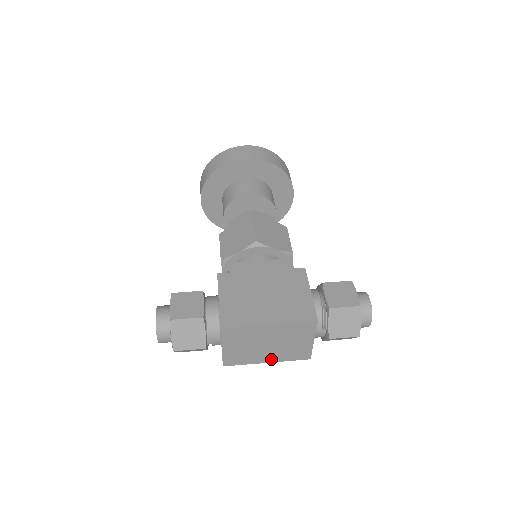
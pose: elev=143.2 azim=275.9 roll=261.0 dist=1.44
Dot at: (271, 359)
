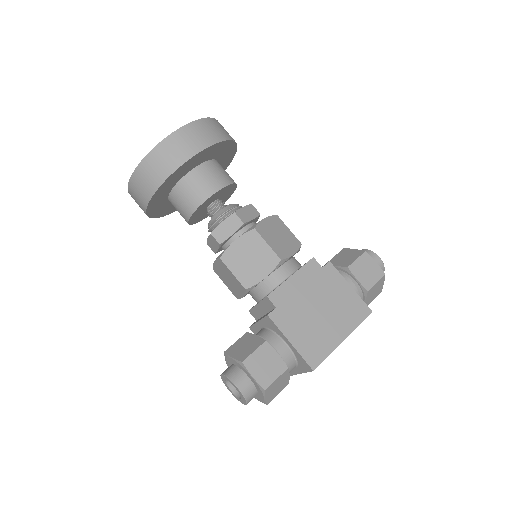
Dot at: occluded
